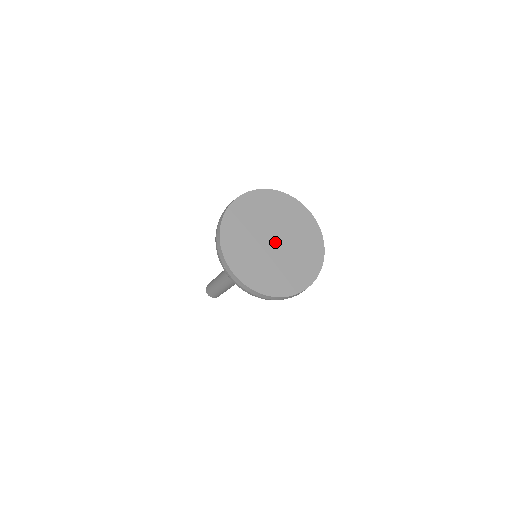
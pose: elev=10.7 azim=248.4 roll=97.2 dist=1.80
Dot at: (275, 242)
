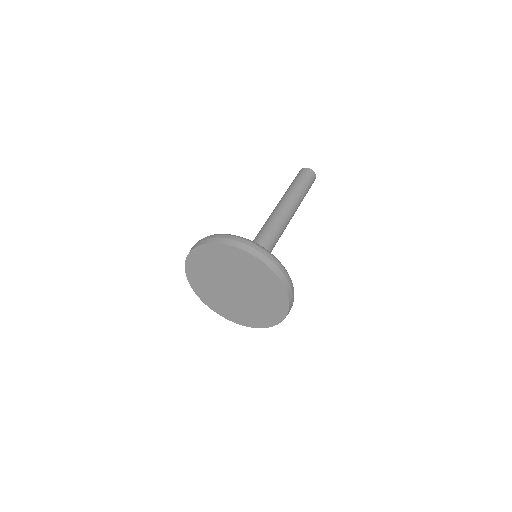
Dot at: (236, 289)
